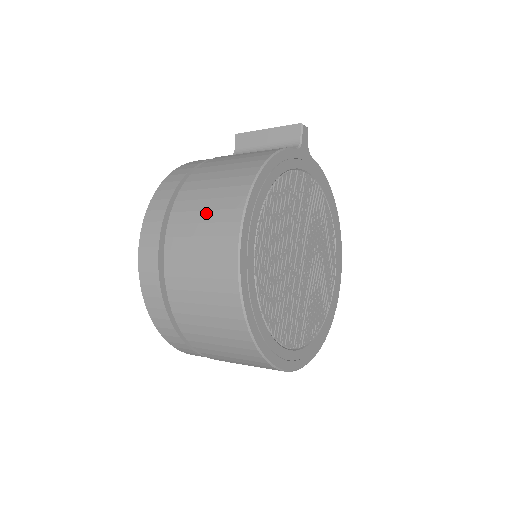
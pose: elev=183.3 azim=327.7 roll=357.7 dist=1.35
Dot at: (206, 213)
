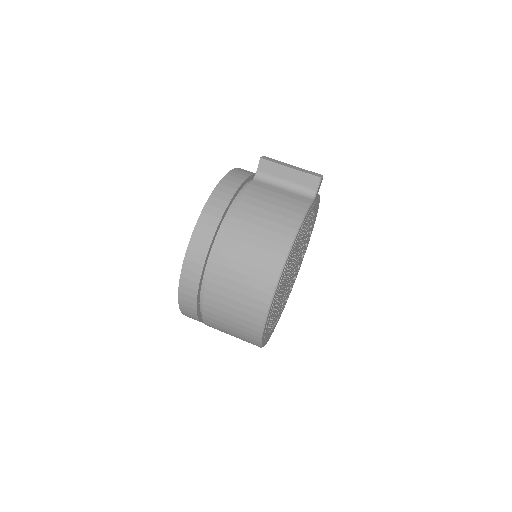
Dot at: (247, 267)
